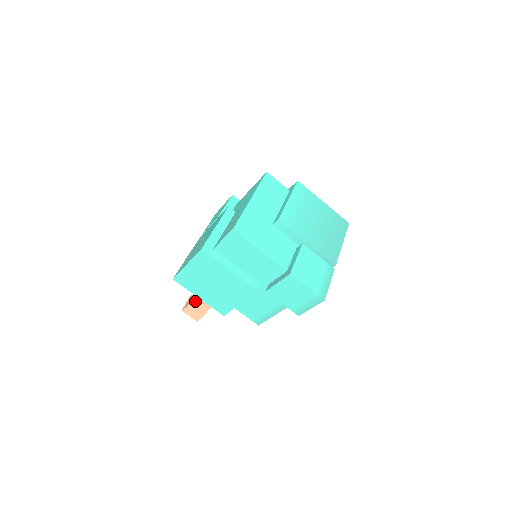
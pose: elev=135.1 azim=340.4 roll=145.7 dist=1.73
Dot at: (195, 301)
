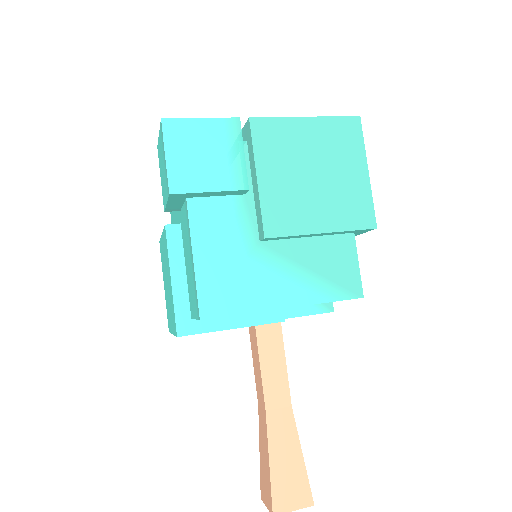
Dot at: (260, 448)
